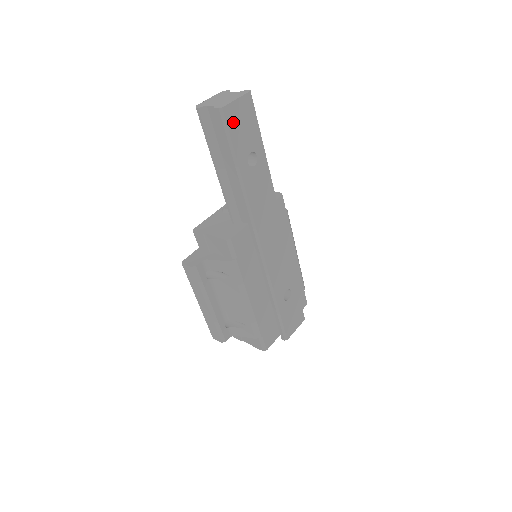
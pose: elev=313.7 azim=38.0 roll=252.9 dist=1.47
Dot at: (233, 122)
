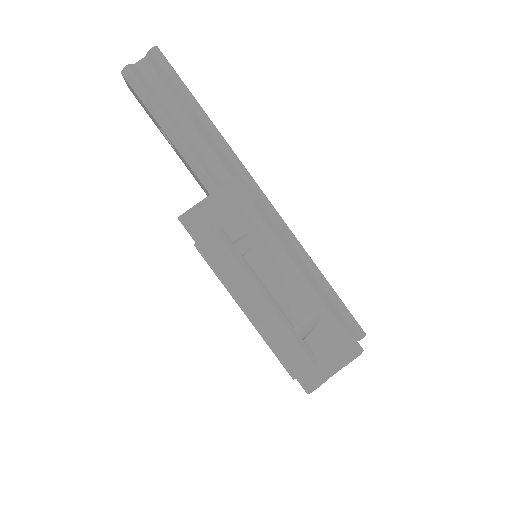
Dot at: occluded
